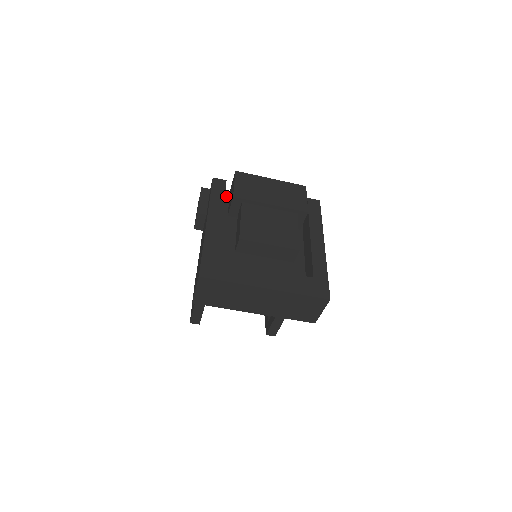
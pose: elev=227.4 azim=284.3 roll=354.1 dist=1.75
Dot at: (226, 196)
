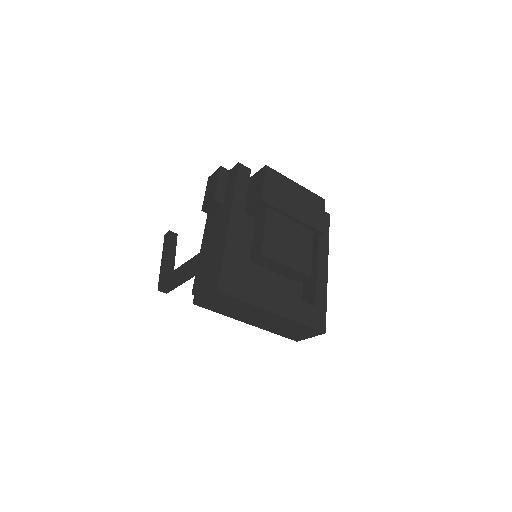
Dot at: occluded
